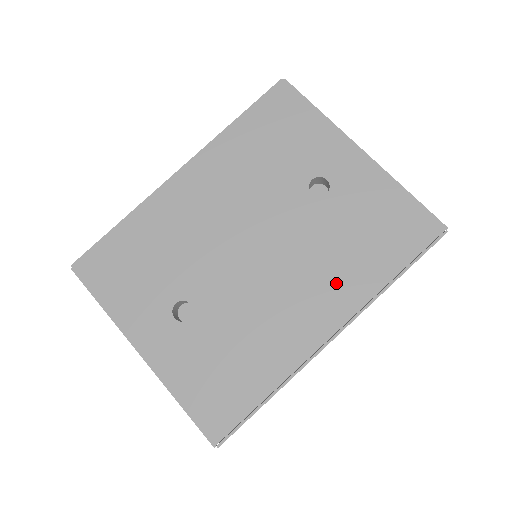
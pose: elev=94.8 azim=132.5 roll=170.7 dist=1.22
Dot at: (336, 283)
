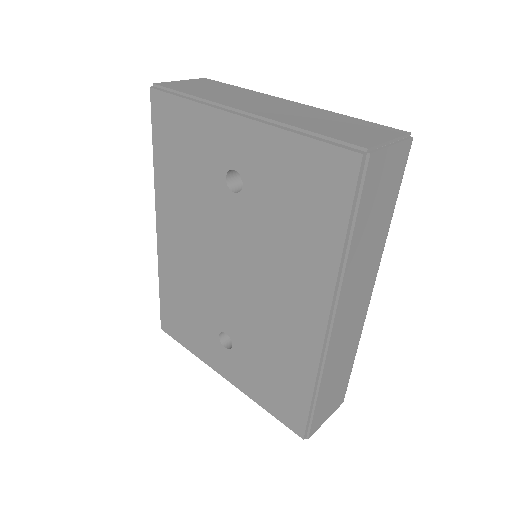
Dot at: (300, 274)
